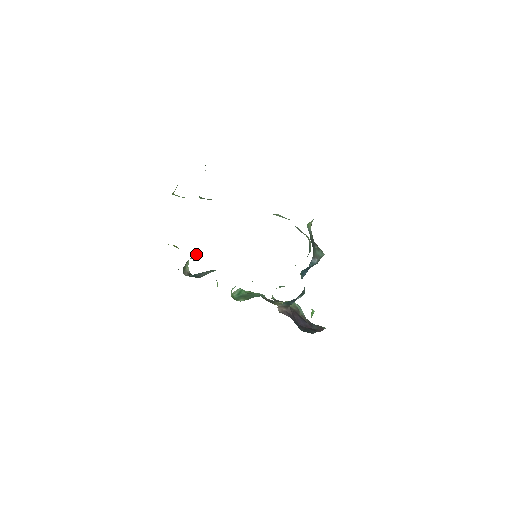
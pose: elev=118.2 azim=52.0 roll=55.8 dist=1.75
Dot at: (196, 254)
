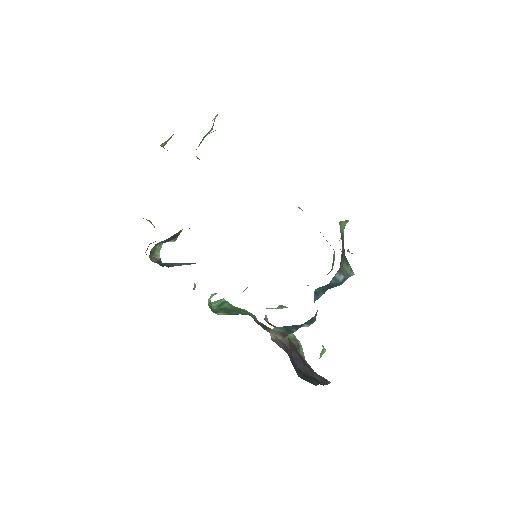
Dot at: occluded
